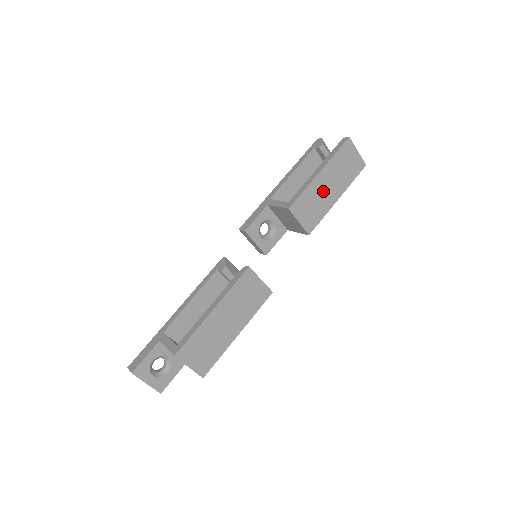
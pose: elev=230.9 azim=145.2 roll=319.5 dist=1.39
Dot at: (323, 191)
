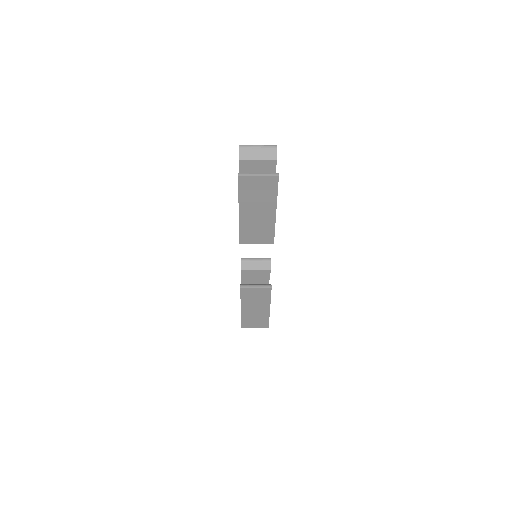
Dot at: (256, 218)
